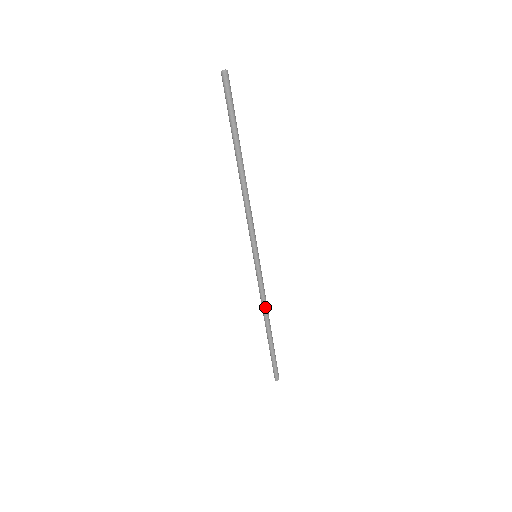
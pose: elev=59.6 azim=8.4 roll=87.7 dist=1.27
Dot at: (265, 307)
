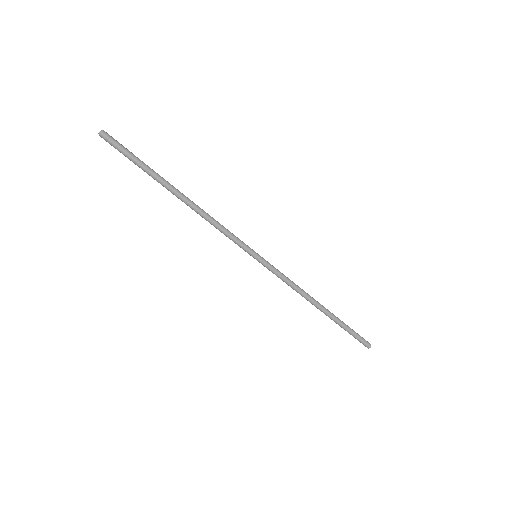
Dot at: (300, 294)
